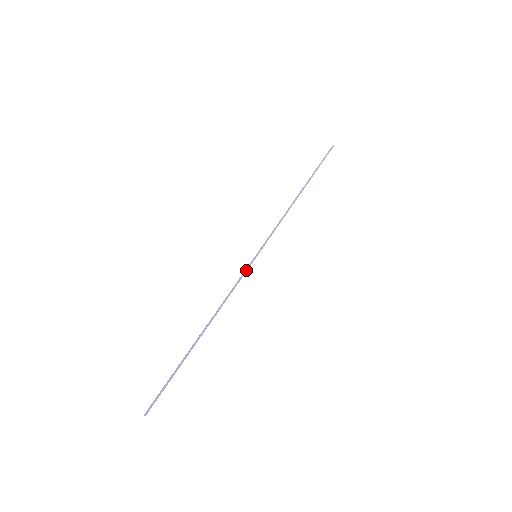
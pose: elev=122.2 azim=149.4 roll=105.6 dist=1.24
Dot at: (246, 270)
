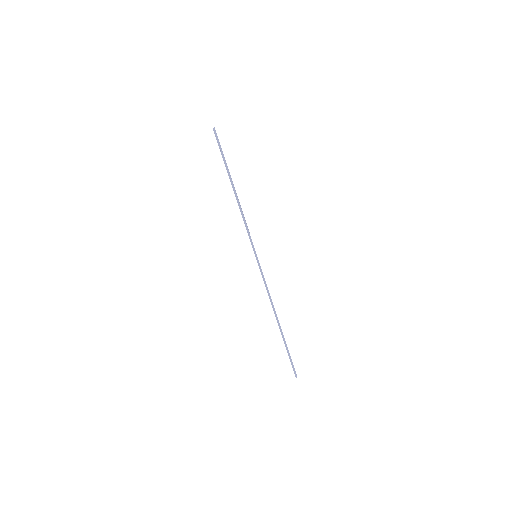
Dot at: (261, 270)
